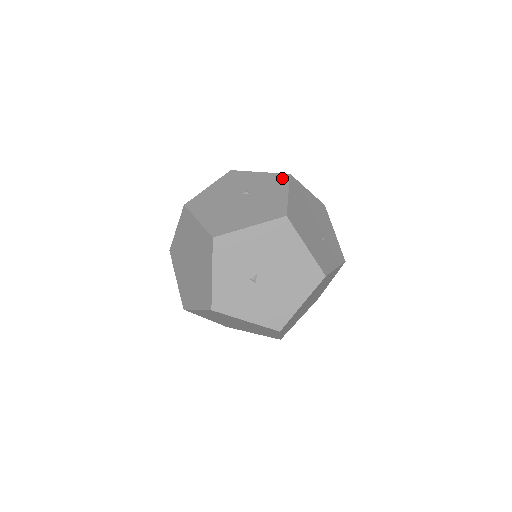
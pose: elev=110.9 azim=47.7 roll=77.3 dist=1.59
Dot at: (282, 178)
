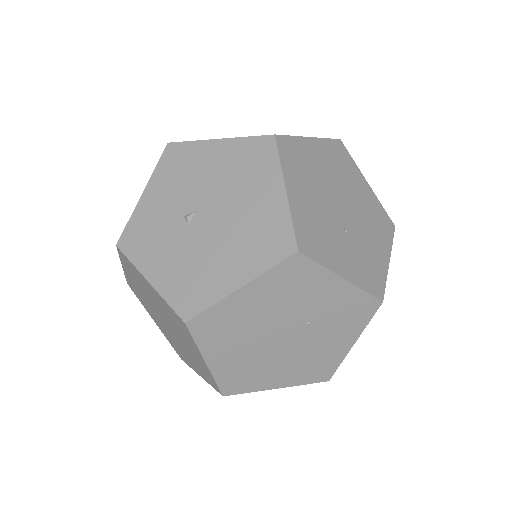
Dot at: occluded
